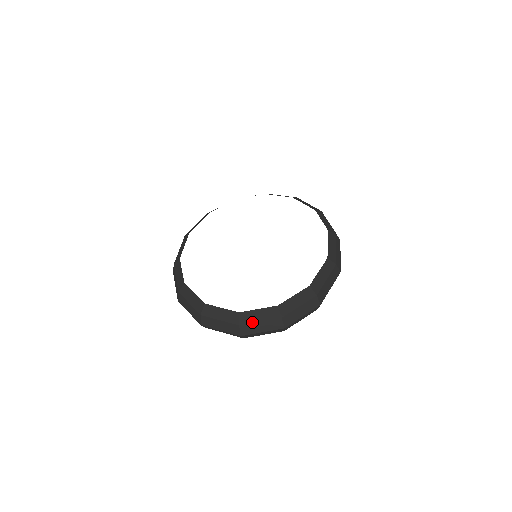
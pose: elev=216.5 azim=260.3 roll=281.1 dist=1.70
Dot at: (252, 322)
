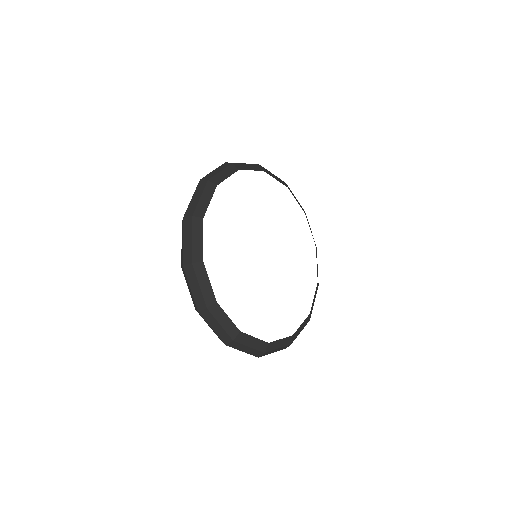
Dot at: (273, 350)
